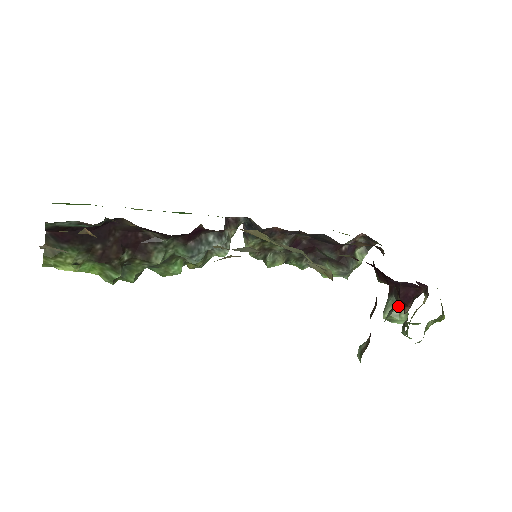
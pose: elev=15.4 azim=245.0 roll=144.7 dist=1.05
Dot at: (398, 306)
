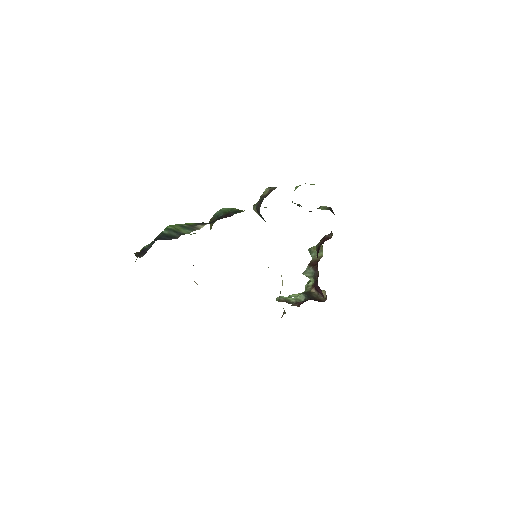
Dot at: (313, 276)
